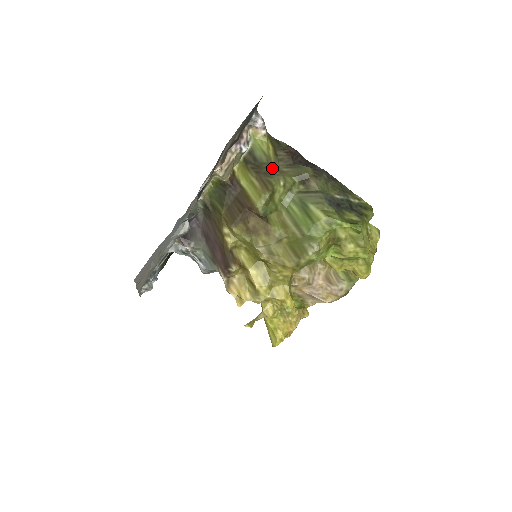
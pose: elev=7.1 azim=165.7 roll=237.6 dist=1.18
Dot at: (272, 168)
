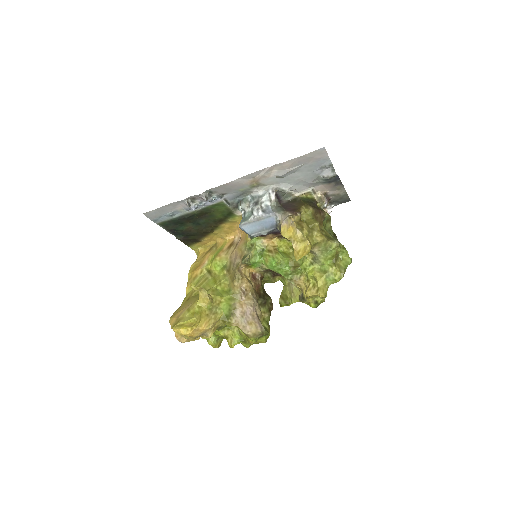
Dot at: occluded
